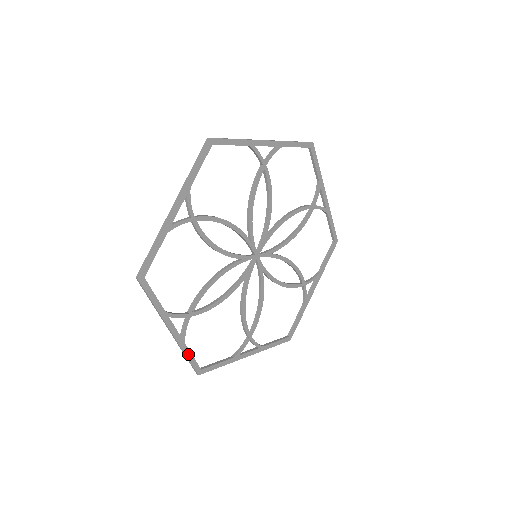
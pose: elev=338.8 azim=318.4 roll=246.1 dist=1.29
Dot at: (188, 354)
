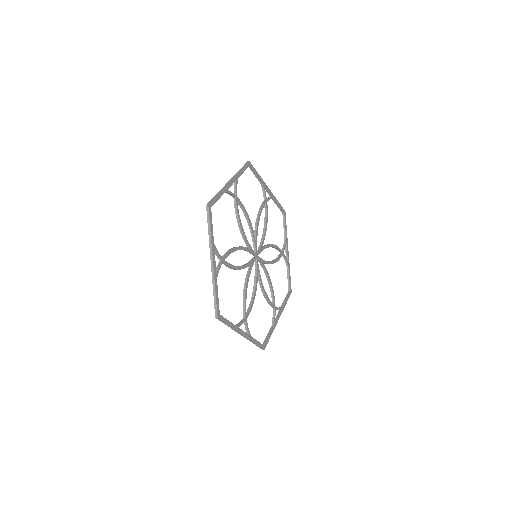
Dot at: (255, 342)
